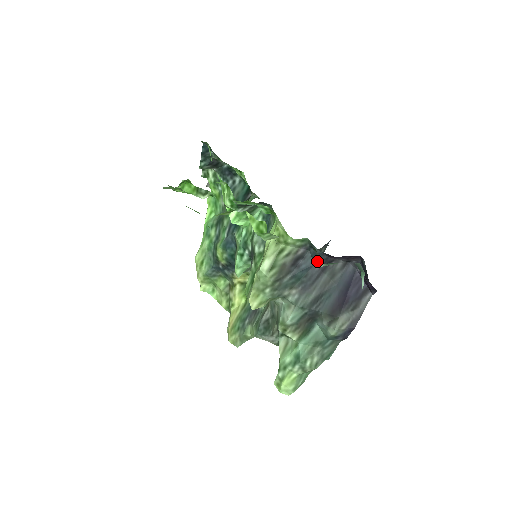
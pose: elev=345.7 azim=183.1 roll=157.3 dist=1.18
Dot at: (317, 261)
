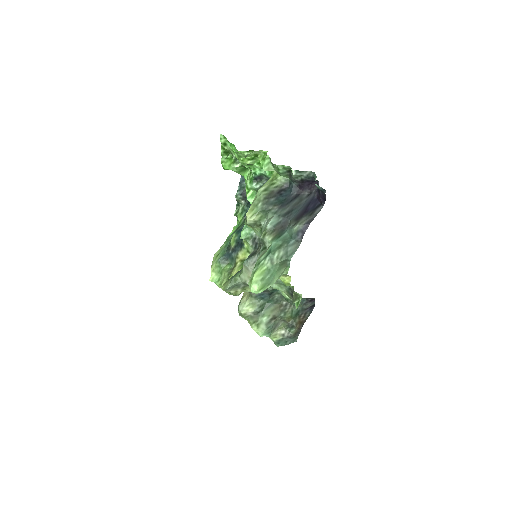
Dot at: (293, 192)
